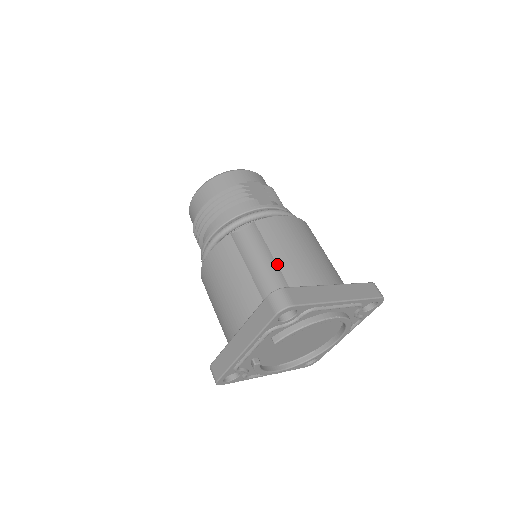
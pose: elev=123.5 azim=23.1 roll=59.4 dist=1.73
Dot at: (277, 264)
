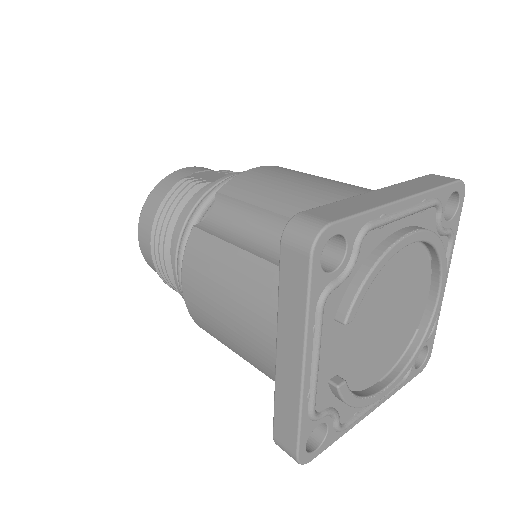
Dot at: (276, 213)
